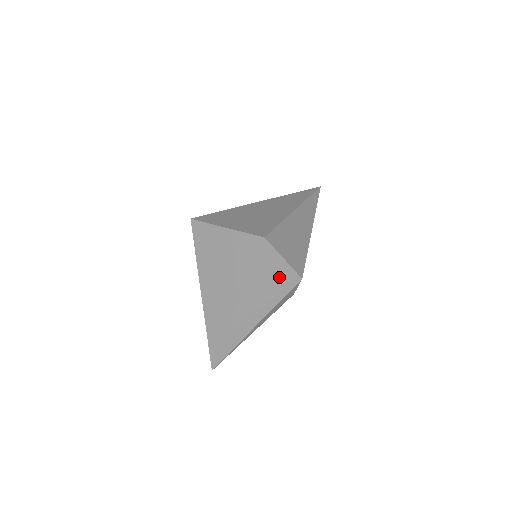
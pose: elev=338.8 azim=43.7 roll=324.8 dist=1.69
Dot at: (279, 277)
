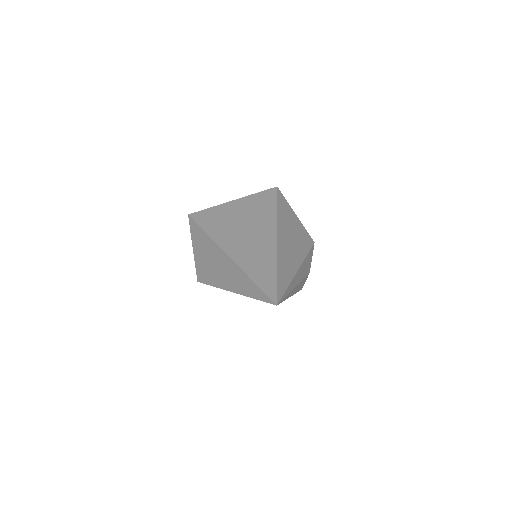
Dot at: (298, 229)
